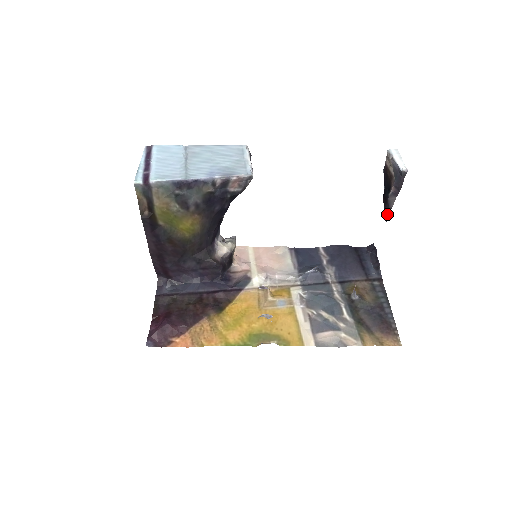
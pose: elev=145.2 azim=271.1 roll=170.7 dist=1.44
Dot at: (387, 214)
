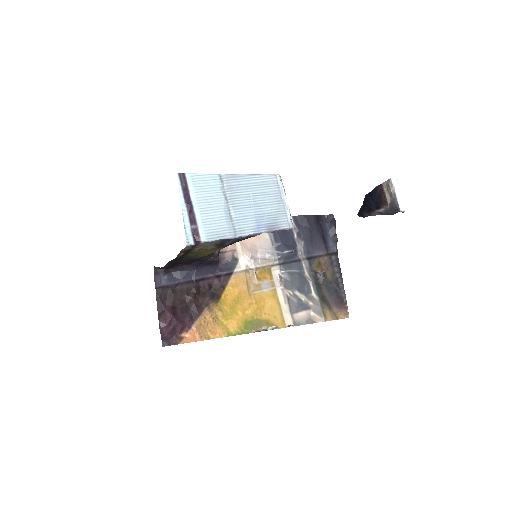
Dot at: (364, 216)
